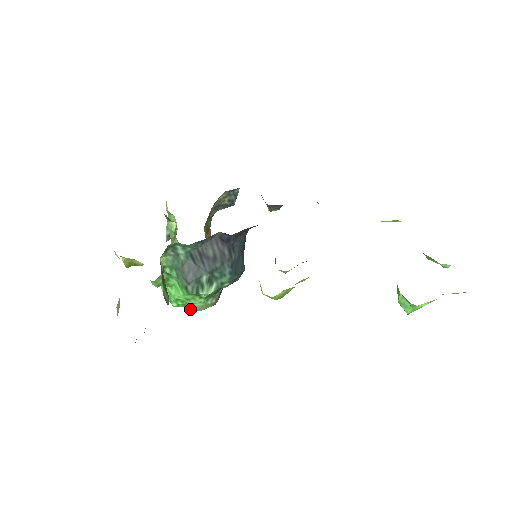
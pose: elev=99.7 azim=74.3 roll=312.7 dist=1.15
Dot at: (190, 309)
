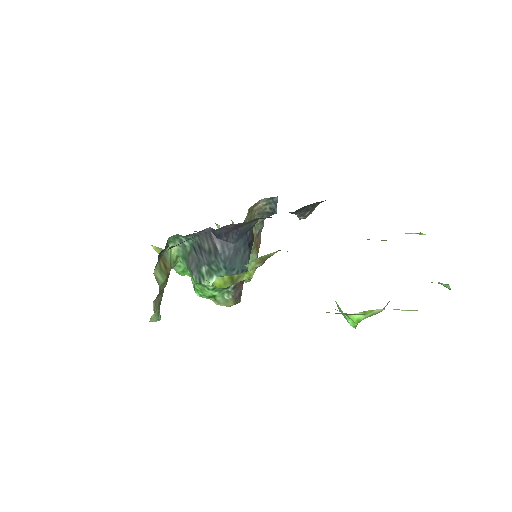
Dot at: (217, 303)
